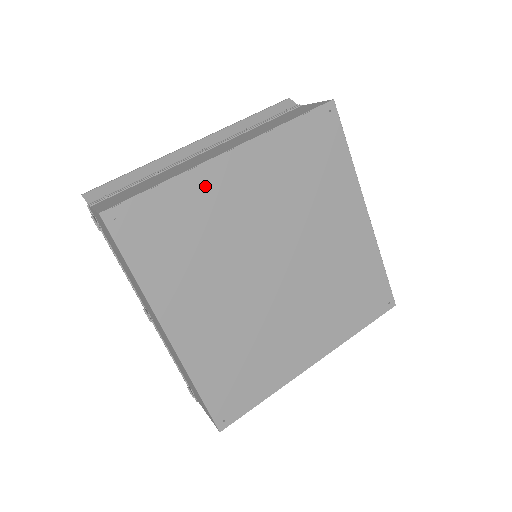
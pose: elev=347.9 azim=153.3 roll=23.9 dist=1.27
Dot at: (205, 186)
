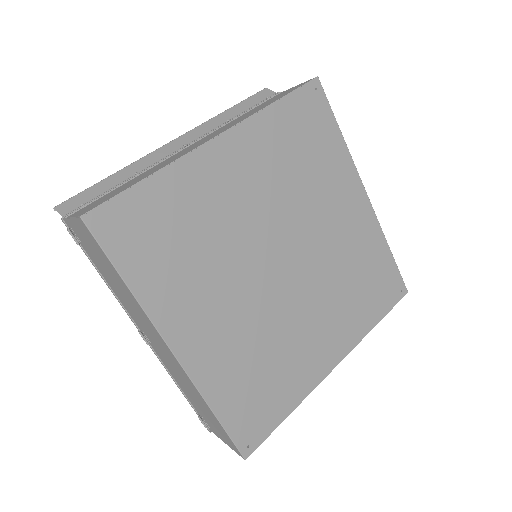
Dot at: (196, 177)
